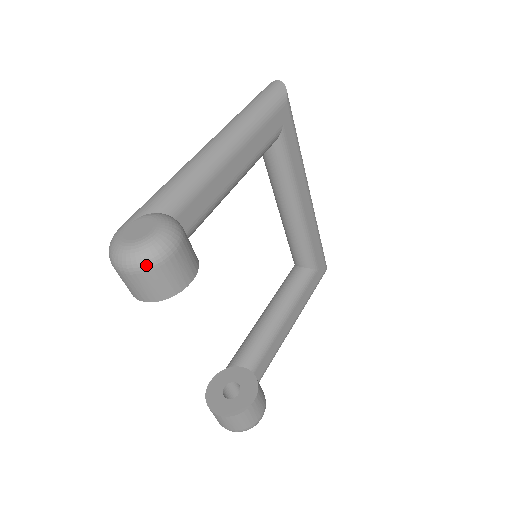
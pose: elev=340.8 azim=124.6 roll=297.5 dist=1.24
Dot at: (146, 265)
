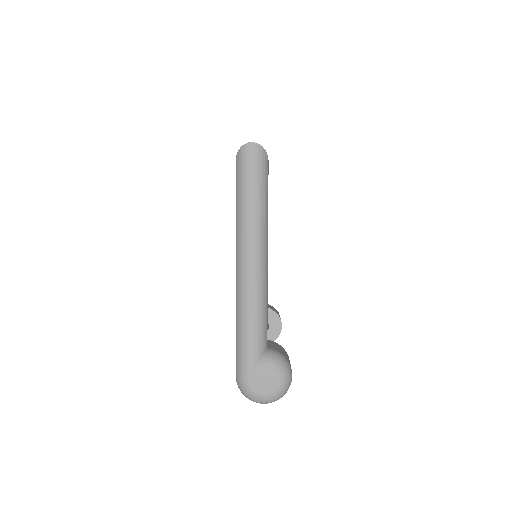
Dot at: occluded
